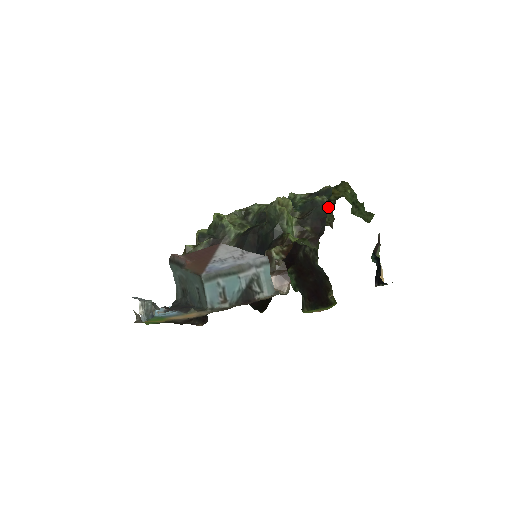
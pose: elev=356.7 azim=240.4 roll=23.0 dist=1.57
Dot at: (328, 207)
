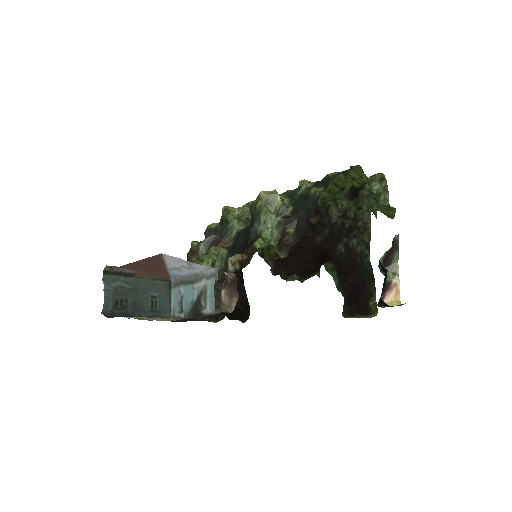
Dot at: (369, 192)
